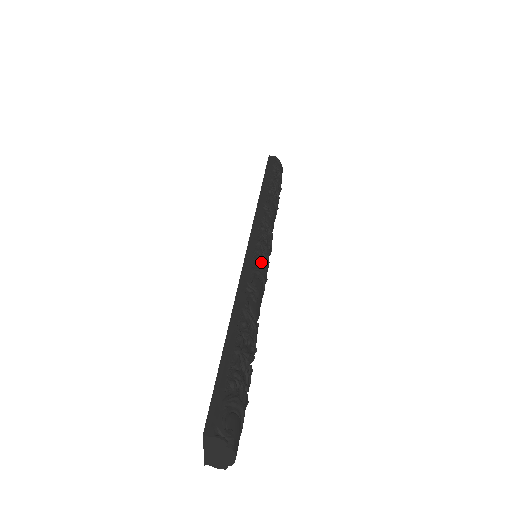
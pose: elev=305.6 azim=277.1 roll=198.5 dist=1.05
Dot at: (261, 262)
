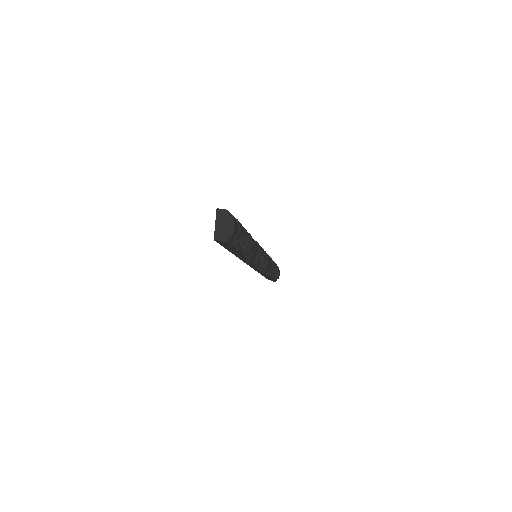
Dot at: (259, 245)
